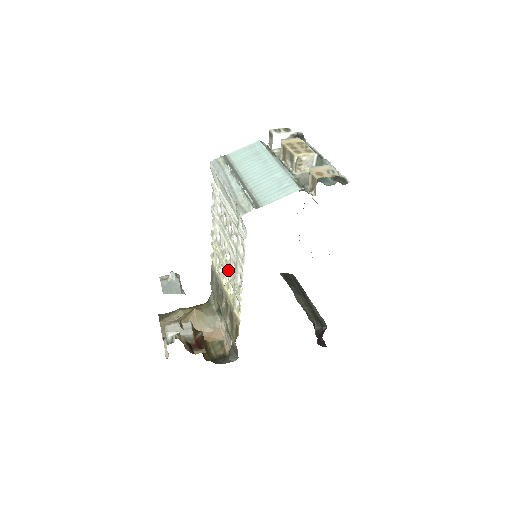
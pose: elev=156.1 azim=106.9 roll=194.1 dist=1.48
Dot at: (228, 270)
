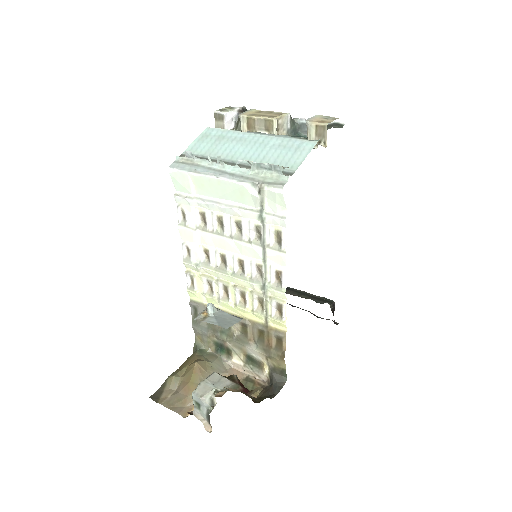
Dot at: (244, 281)
